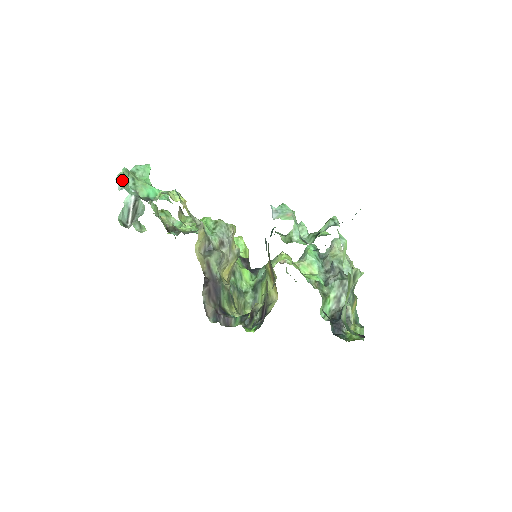
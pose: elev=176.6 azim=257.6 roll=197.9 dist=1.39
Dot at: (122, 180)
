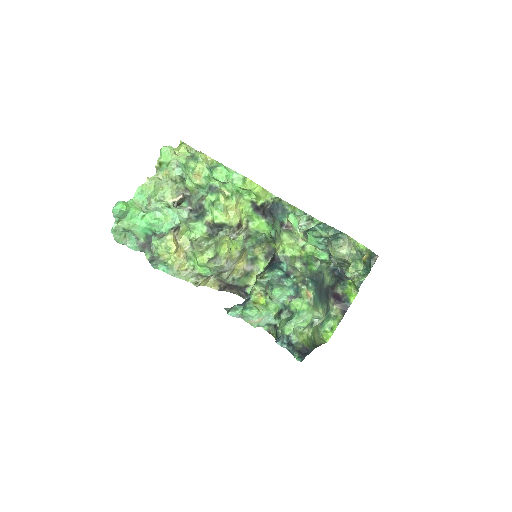
Dot at: occluded
